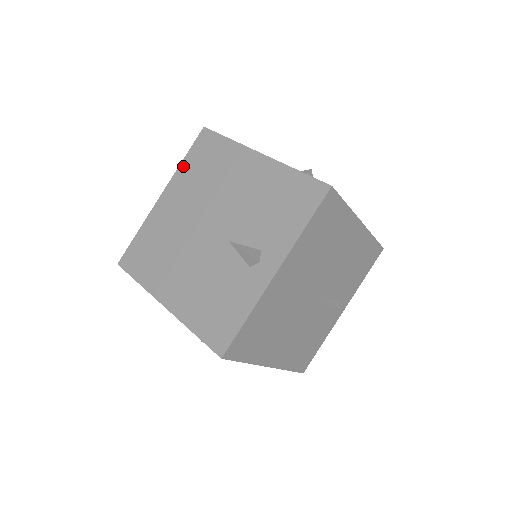
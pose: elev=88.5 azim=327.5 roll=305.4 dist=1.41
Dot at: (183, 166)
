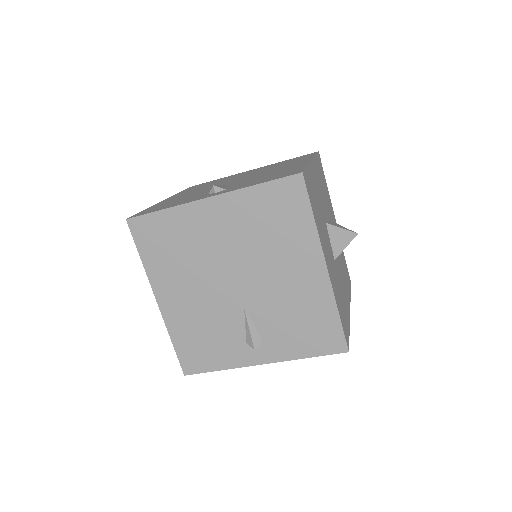
Dot at: (251, 193)
